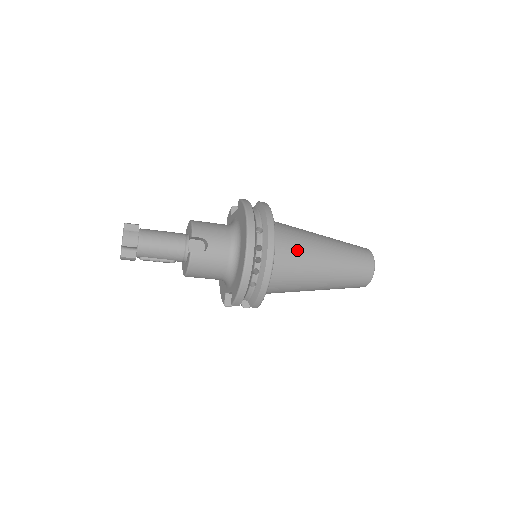
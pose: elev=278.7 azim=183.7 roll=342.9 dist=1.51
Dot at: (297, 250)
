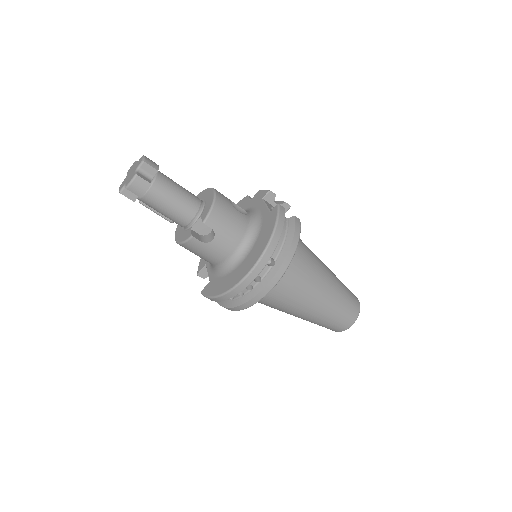
Dot at: (294, 288)
